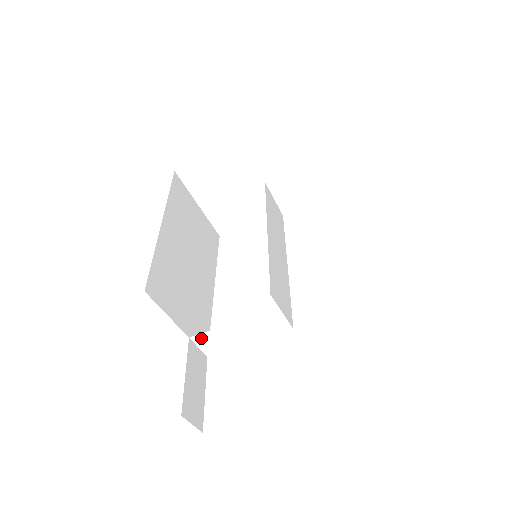
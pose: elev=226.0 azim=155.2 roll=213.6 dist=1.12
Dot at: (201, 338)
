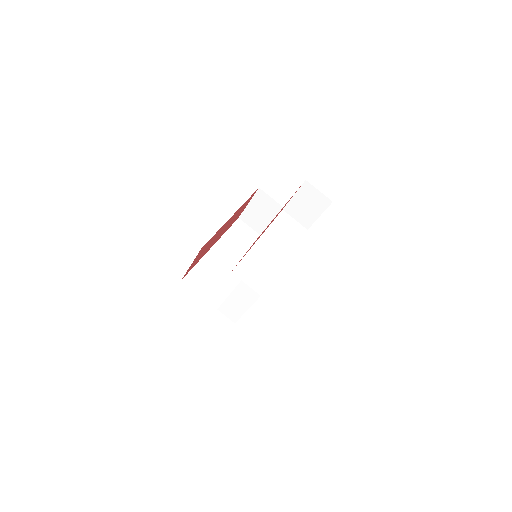
Dot at: (223, 309)
